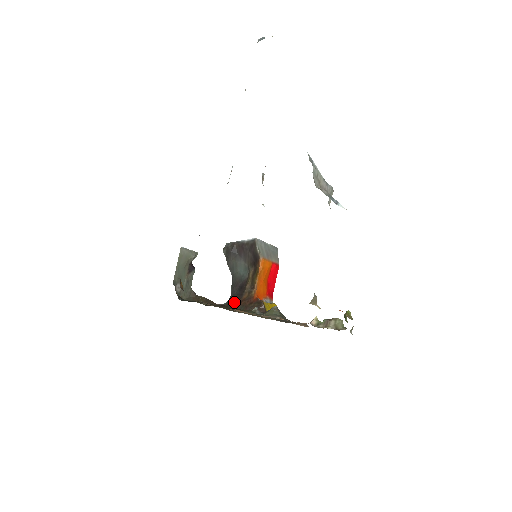
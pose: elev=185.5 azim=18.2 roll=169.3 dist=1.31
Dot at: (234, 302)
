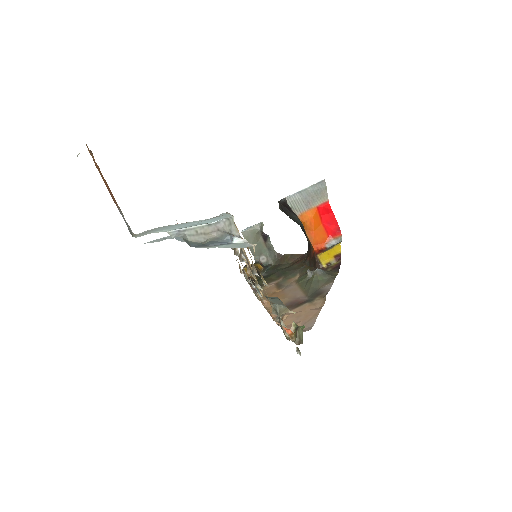
Dot at: (307, 254)
